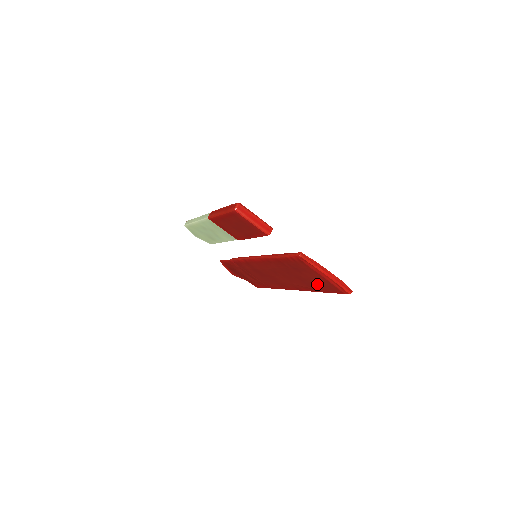
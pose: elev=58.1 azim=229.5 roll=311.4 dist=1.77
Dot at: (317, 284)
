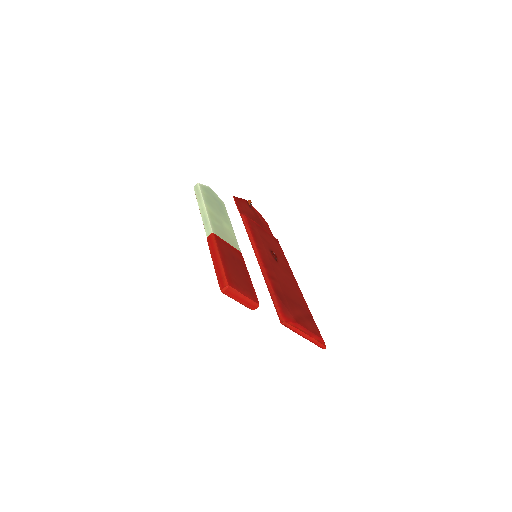
Dot at: occluded
